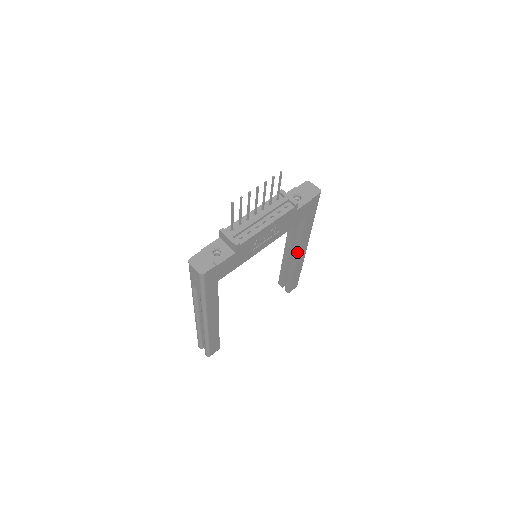
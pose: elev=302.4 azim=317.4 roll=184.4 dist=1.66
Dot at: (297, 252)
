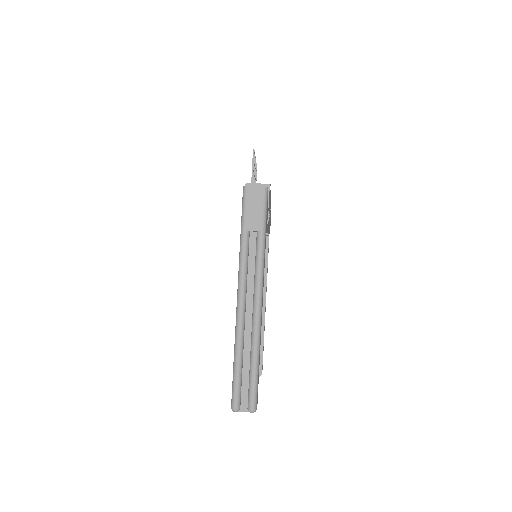
Dot at: (264, 292)
